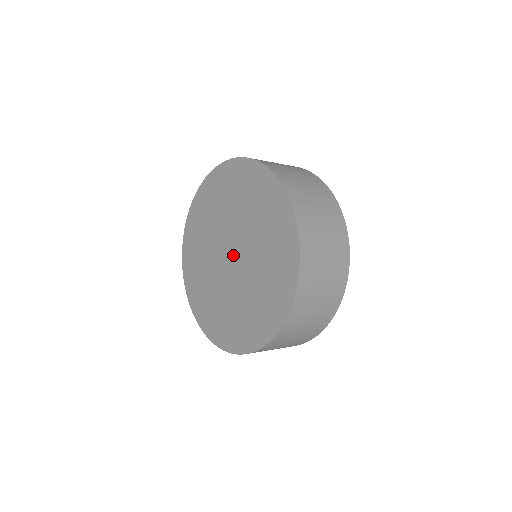
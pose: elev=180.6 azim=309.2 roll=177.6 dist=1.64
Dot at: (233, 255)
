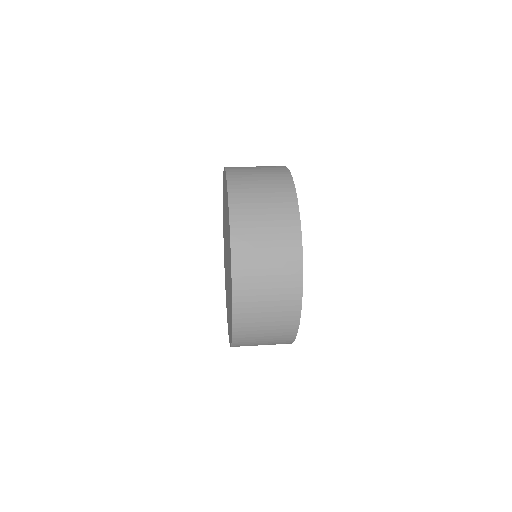
Dot at: occluded
